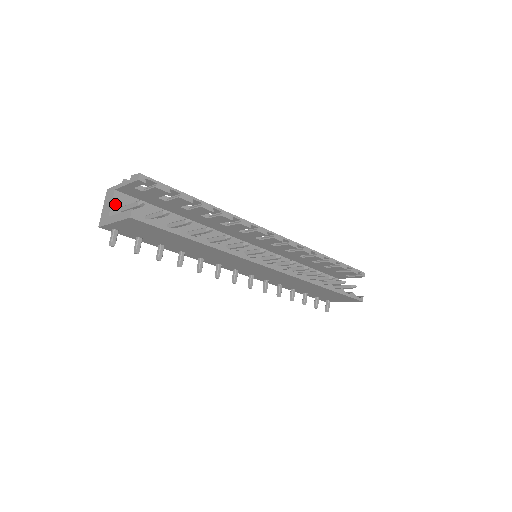
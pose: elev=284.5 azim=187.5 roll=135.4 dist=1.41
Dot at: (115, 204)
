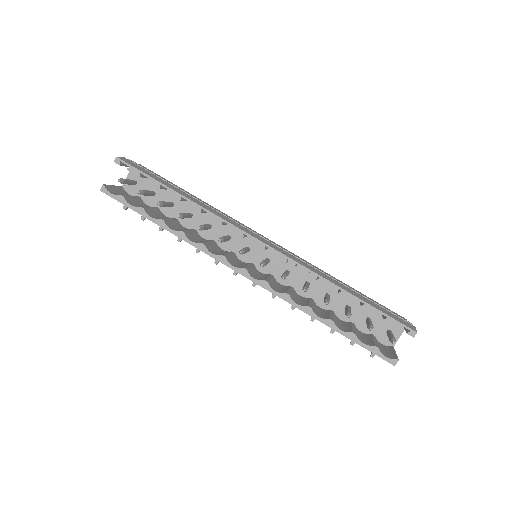
Dot at: (130, 177)
